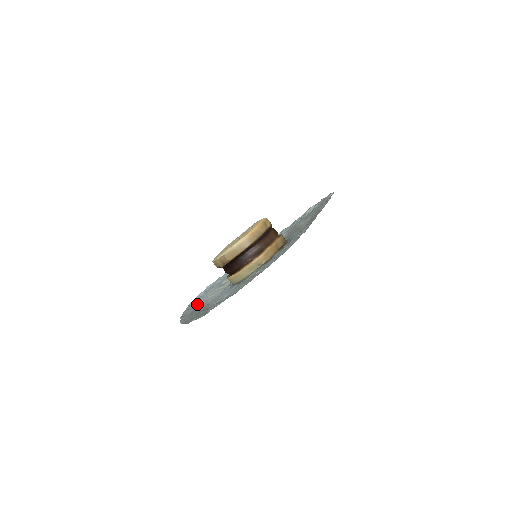
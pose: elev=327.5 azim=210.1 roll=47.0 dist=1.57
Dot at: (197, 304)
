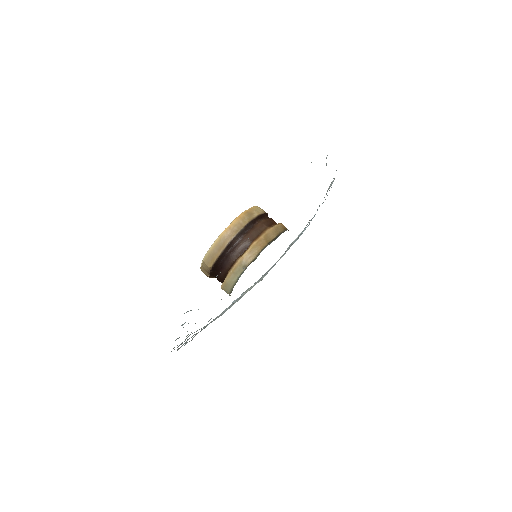
Dot at: occluded
